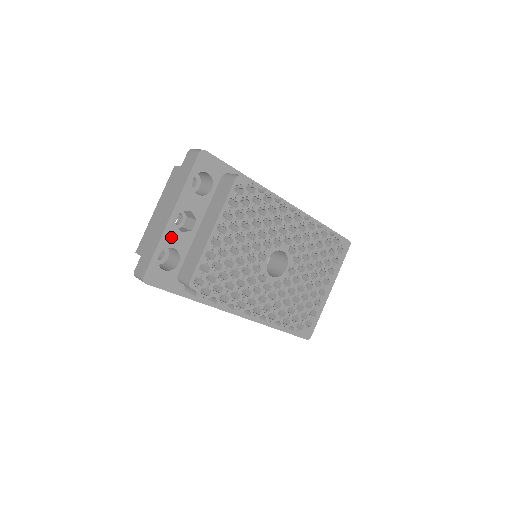
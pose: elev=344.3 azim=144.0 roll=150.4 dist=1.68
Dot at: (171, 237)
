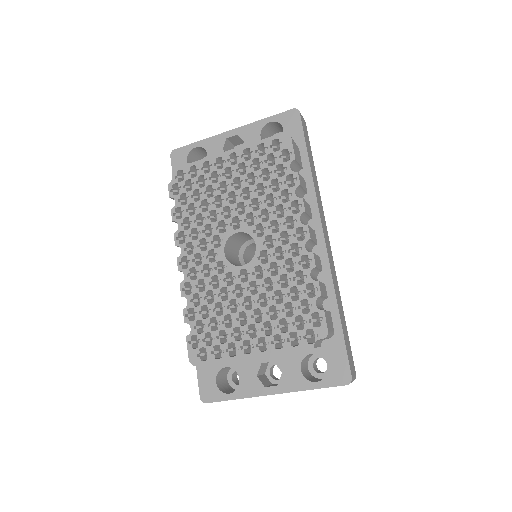
Dot at: (214, 145)
